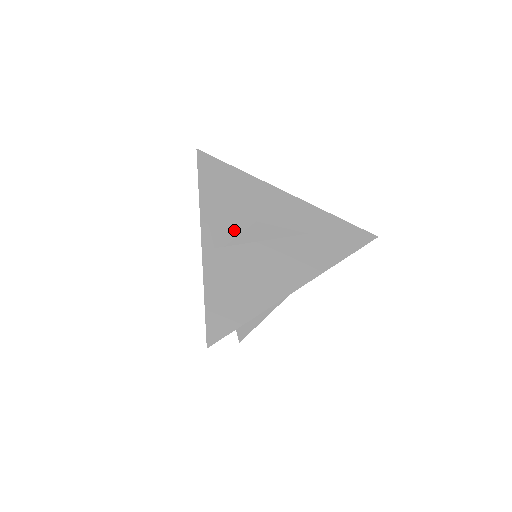
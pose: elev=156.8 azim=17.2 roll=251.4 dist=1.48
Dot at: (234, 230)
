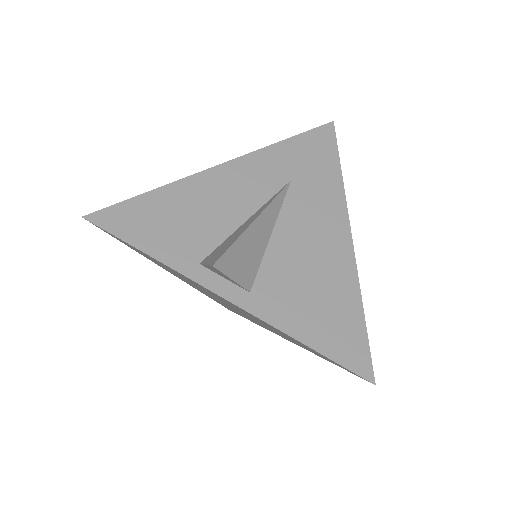
Dot at: (248, 253)
